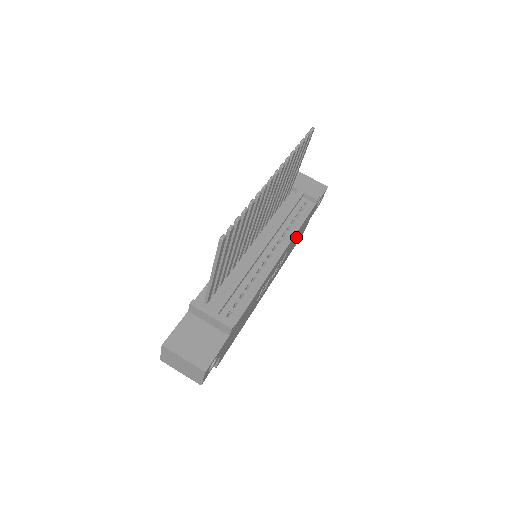
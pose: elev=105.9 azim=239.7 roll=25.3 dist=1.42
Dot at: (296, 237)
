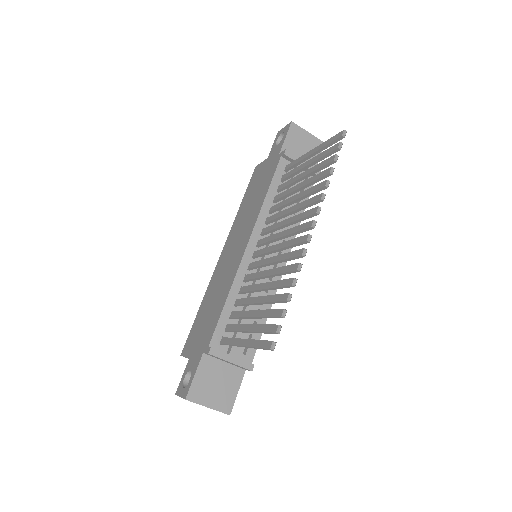
Dot at: occluded
